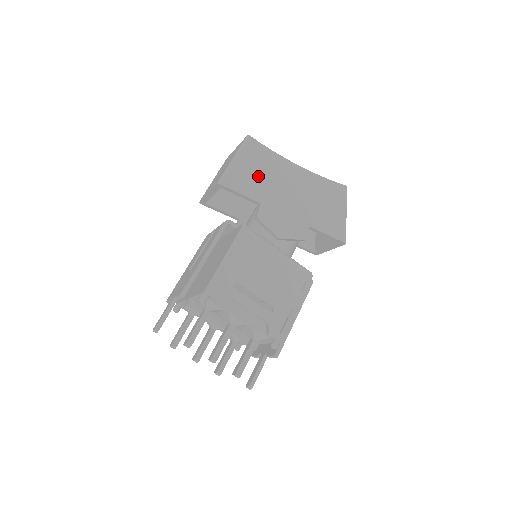
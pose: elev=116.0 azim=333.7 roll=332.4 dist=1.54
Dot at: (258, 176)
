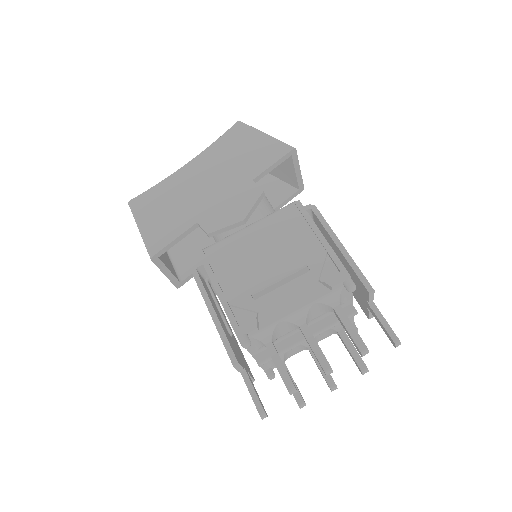
Dot at: (170, 212)
